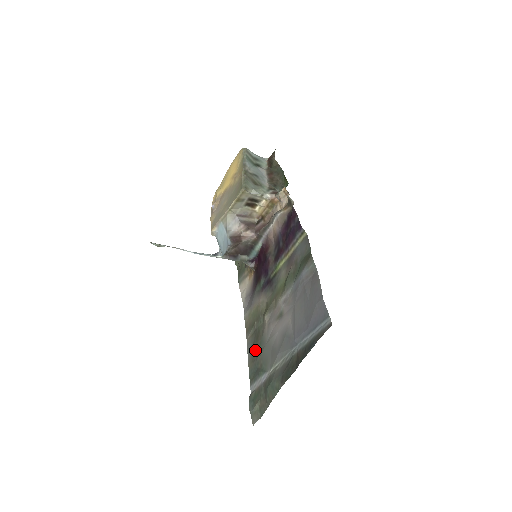
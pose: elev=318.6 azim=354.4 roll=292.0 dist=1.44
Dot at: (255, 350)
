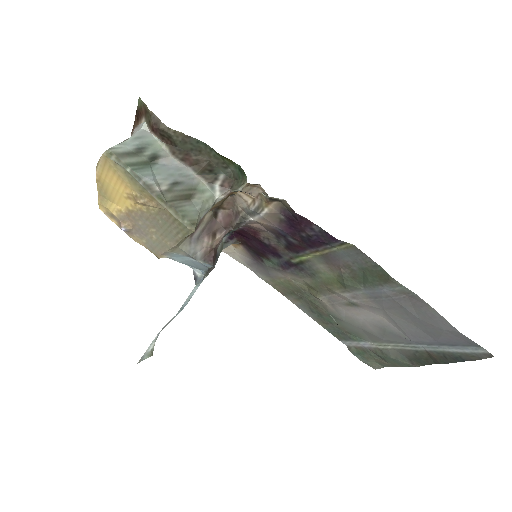
Dot at: (321, 317)
